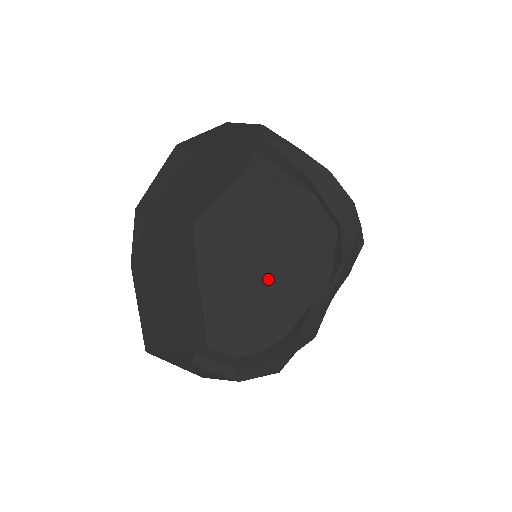
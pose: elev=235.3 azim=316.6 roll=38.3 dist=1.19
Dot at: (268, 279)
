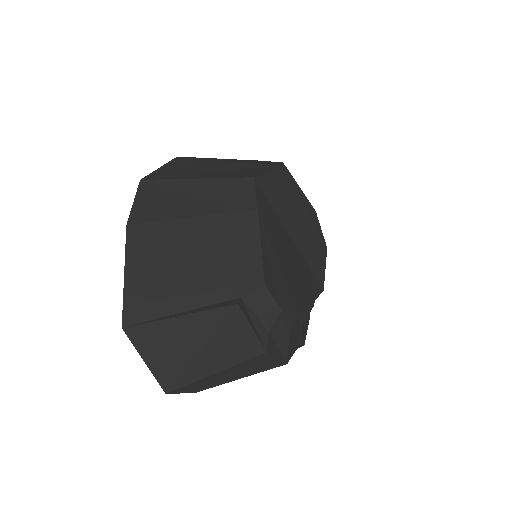
Dot at: (294, 256)
